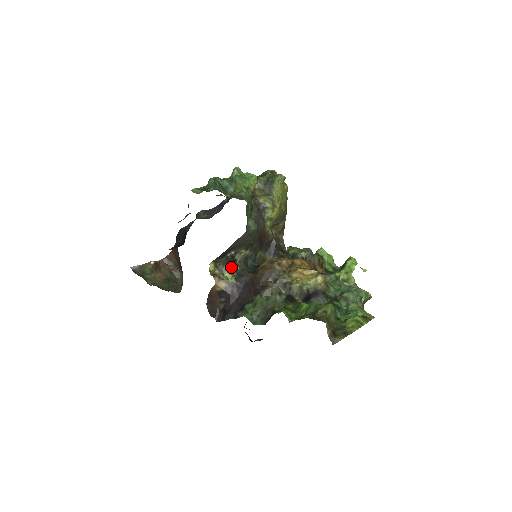
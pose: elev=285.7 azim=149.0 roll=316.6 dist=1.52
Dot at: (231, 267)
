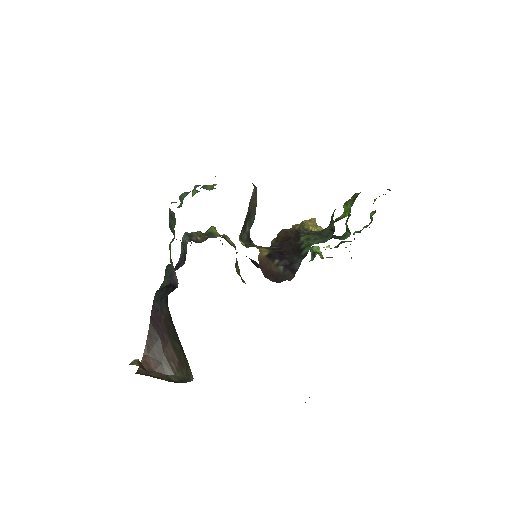
Dot at: occluded
